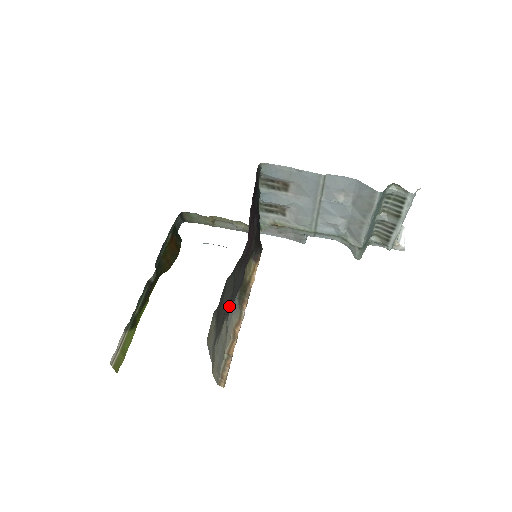
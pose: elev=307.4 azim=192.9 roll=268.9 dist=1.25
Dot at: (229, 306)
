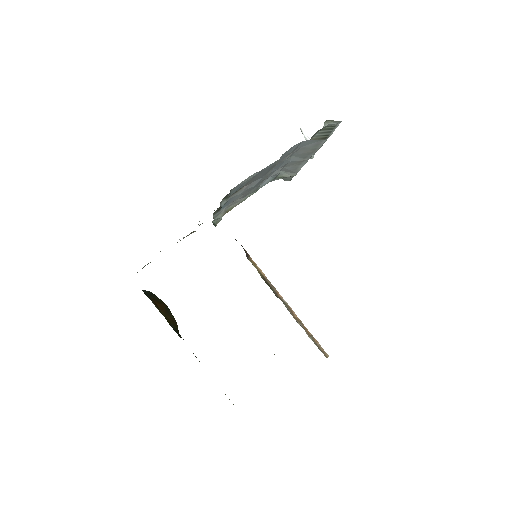
Dot at: occluded
